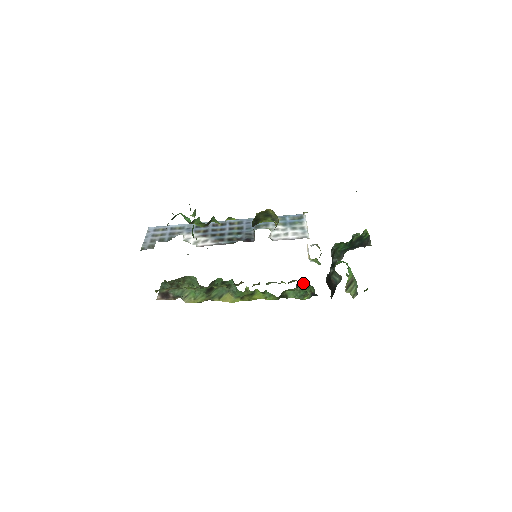
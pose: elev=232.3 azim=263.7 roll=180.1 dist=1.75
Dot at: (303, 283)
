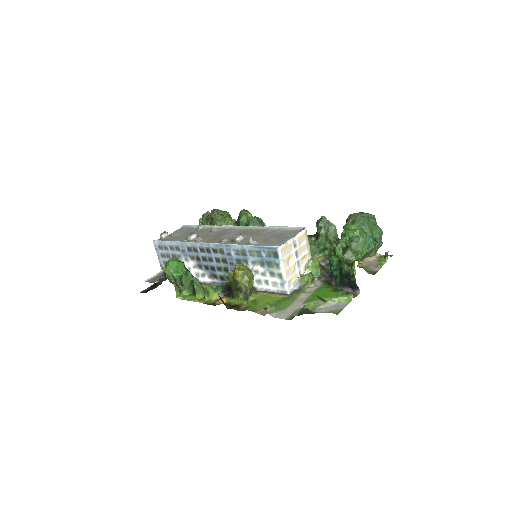
Dot at: (322, 228)
